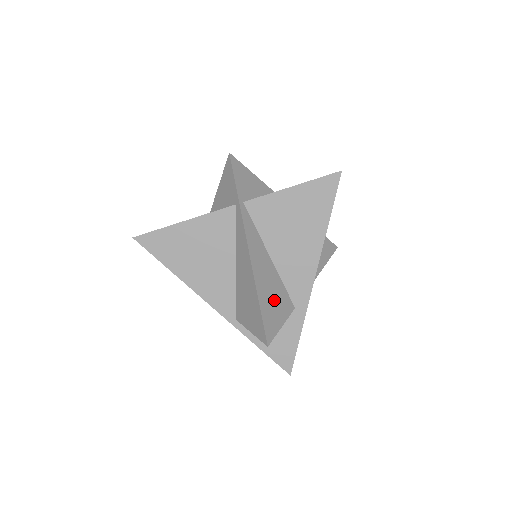
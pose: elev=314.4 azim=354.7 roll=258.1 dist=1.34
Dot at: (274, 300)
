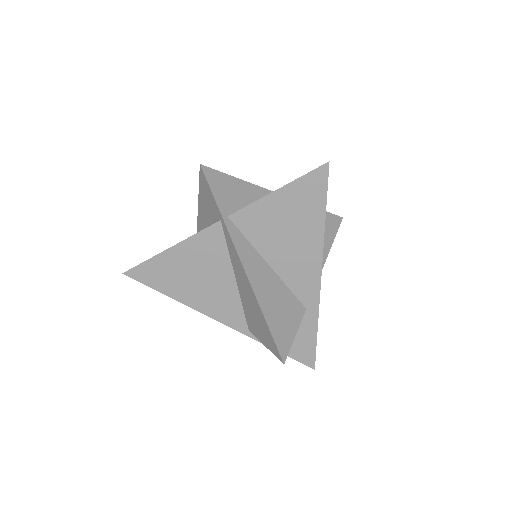
Dot at: (282, 311)
